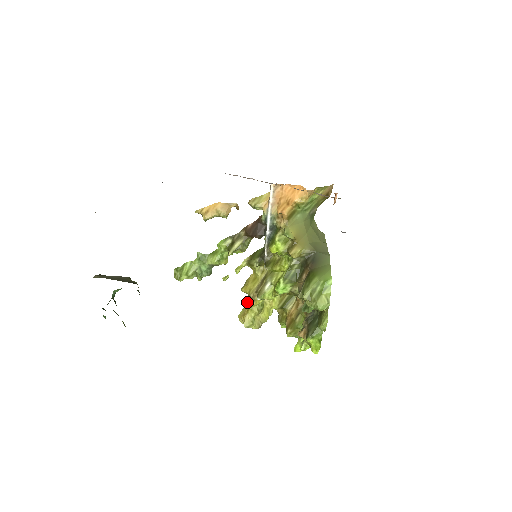
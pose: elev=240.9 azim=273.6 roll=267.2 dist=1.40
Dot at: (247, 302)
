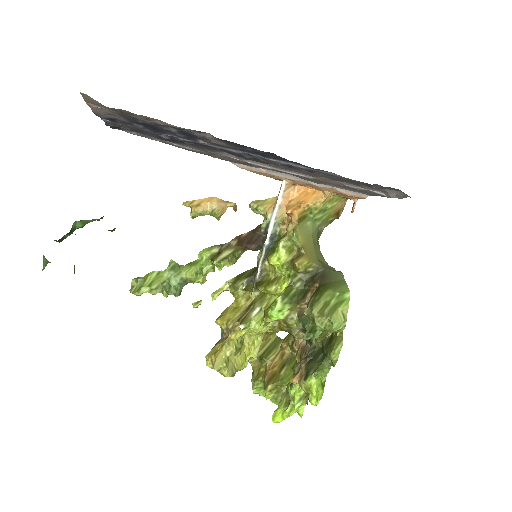
Dot at: (219, 341)
